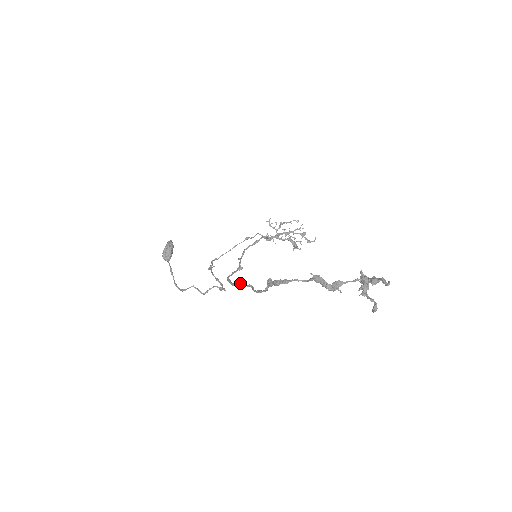
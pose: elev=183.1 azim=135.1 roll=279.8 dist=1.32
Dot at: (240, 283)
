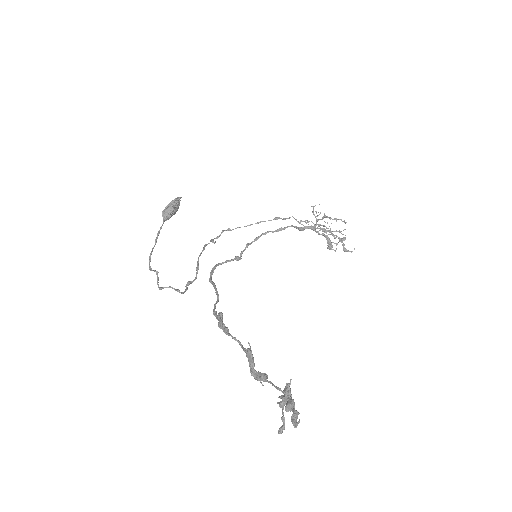
Dot at: occluded
